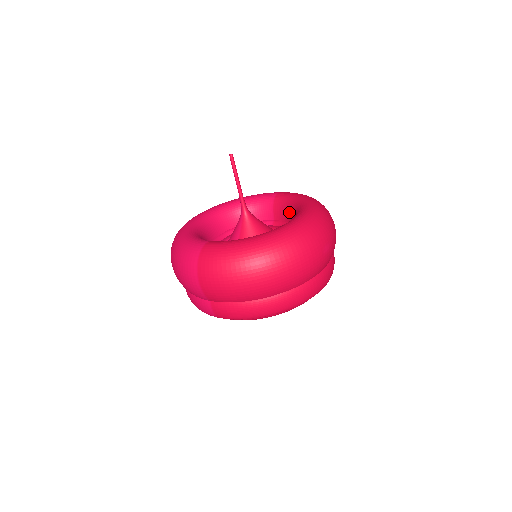
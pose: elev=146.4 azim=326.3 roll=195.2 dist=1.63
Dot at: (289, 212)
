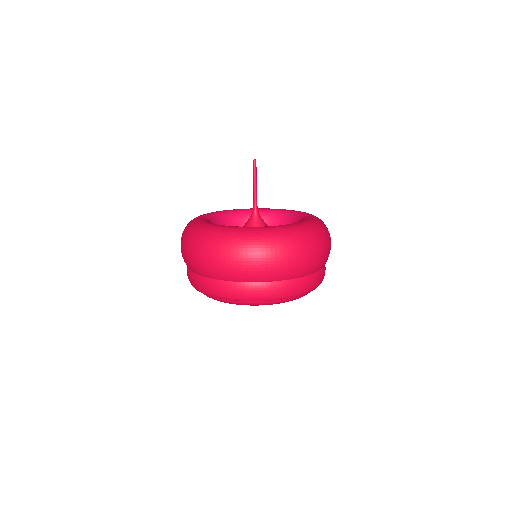
Dot at: occluded
